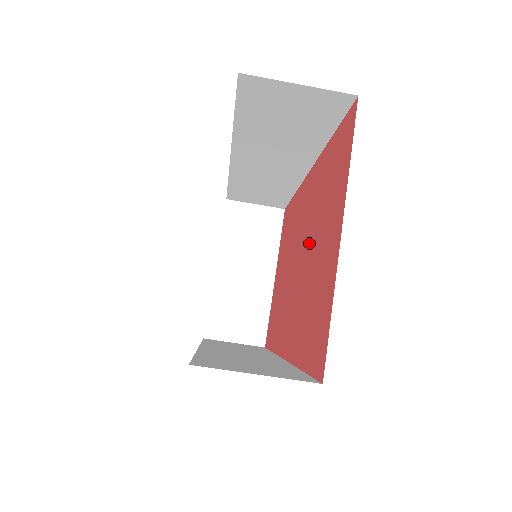
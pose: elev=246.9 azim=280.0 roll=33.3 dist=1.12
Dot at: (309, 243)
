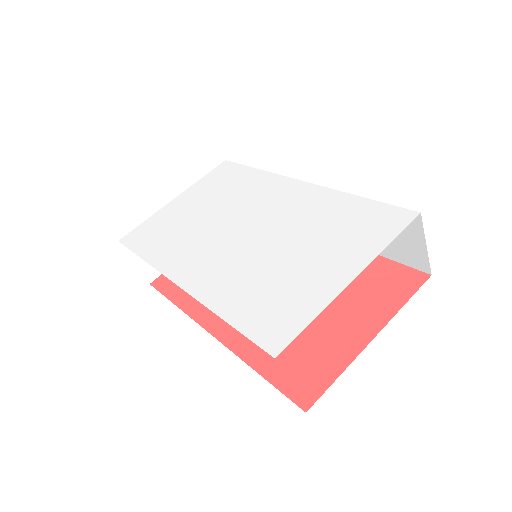
Dot at: occluded
